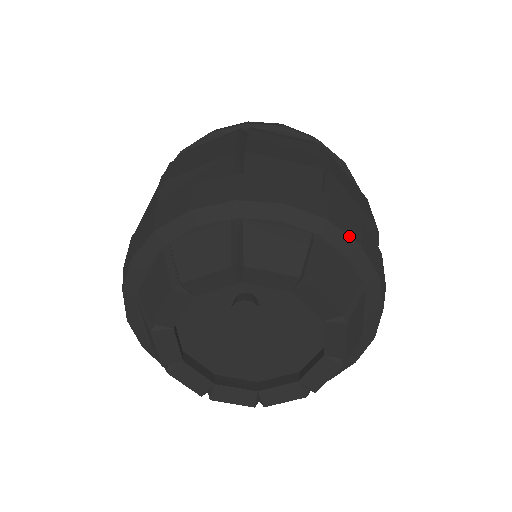
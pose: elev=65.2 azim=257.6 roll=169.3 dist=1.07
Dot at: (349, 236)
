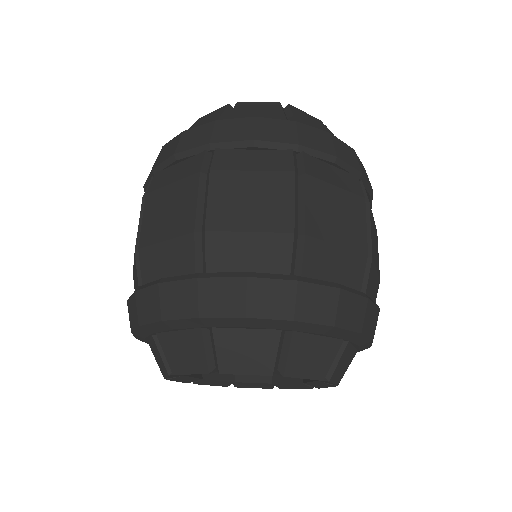
Dot at: (369, 338)
